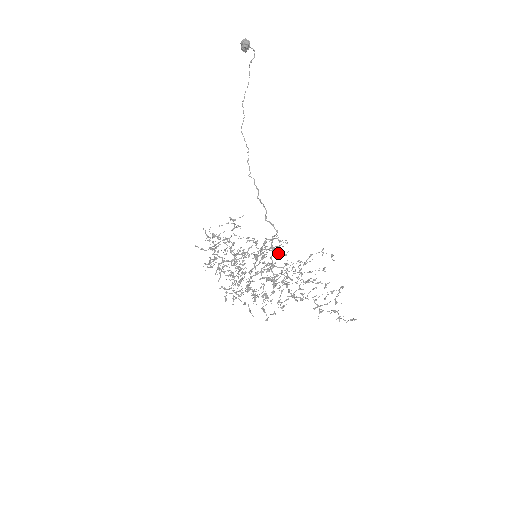
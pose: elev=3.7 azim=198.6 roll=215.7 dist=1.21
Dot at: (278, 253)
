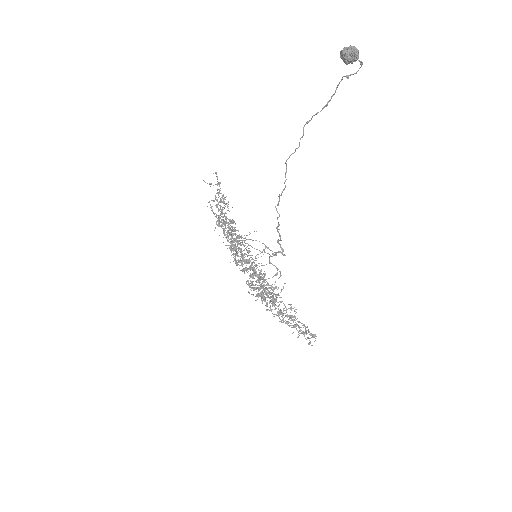
Dot at: (271, 293)
